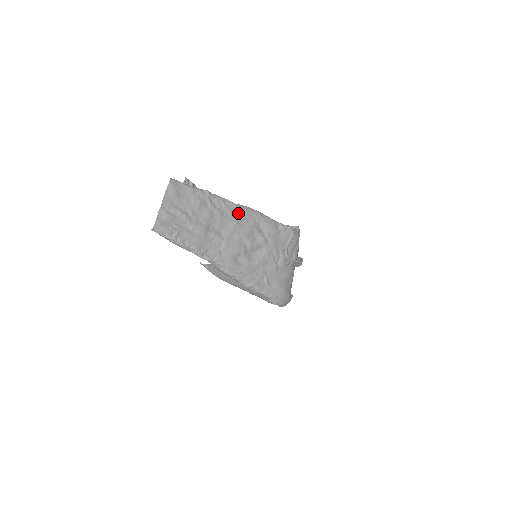
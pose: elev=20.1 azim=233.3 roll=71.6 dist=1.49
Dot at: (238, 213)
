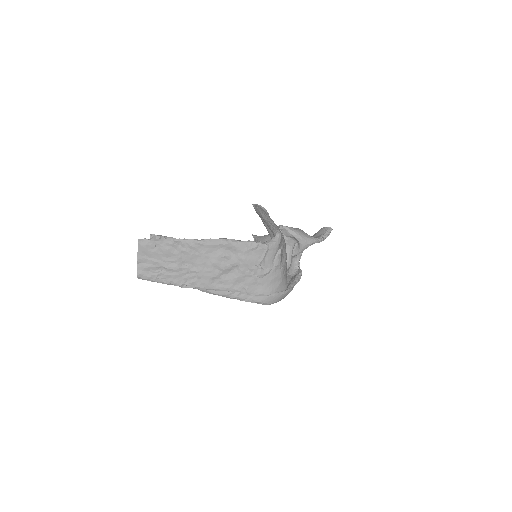
Dot at: (205, 247)
